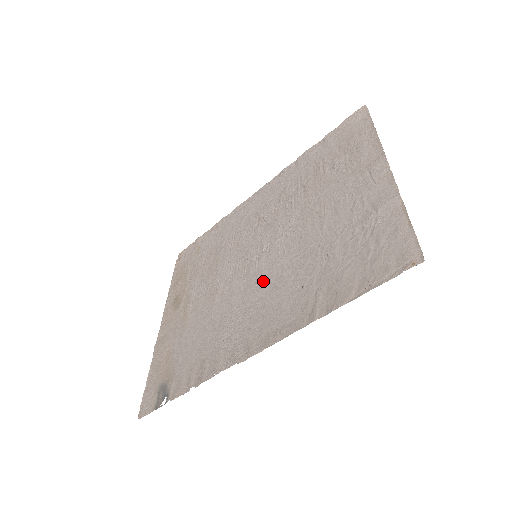
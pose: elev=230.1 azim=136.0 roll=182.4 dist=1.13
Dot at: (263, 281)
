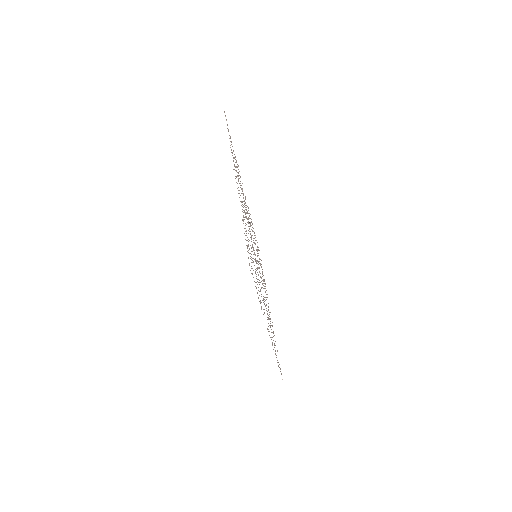
Dot at: occluded
